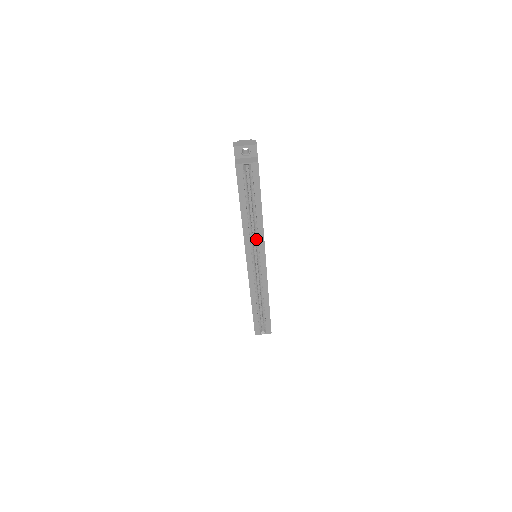
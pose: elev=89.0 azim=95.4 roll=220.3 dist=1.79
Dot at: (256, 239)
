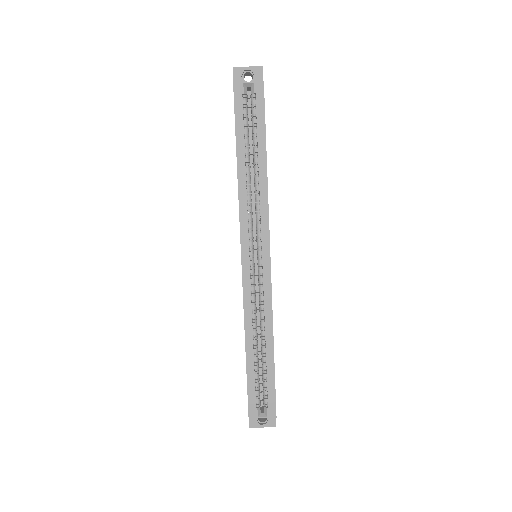
Dot at: (257, 214)
